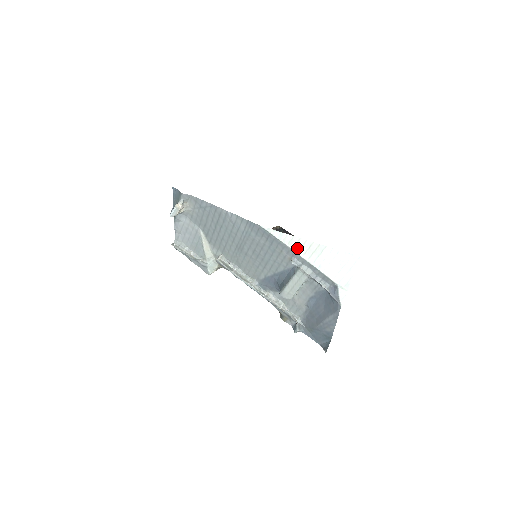
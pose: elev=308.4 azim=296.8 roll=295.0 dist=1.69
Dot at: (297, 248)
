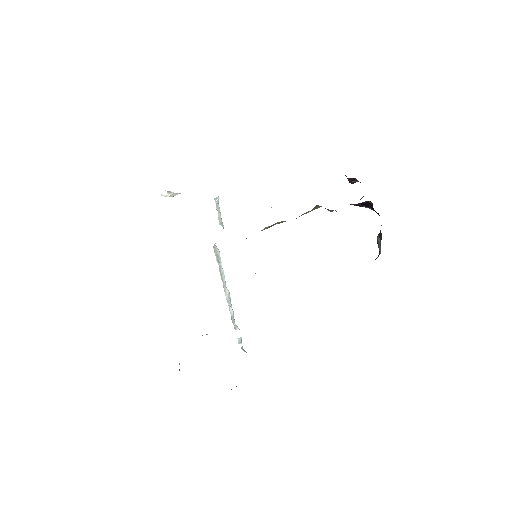
Dot at: occluded
